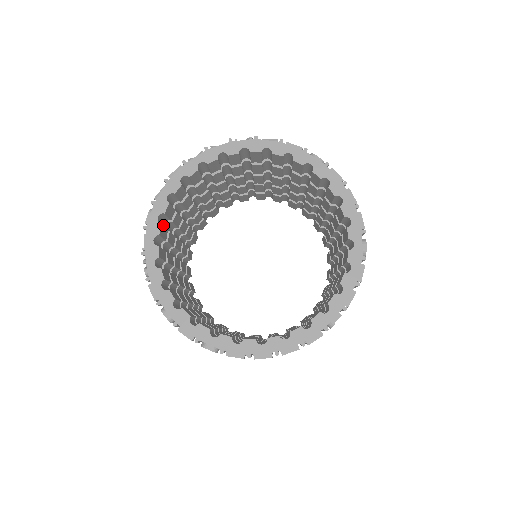
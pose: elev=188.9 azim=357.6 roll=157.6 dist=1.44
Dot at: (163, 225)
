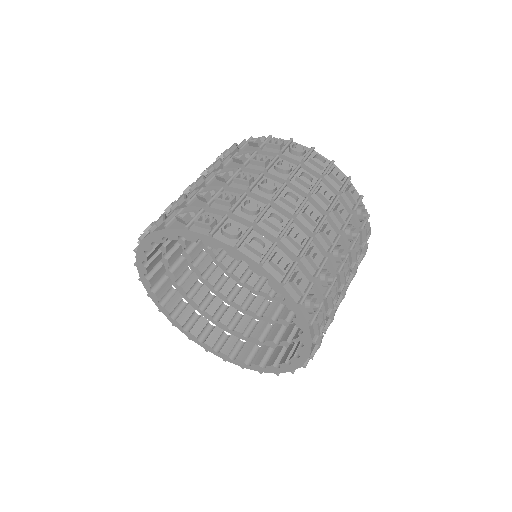
Dot at: (162, 278)
